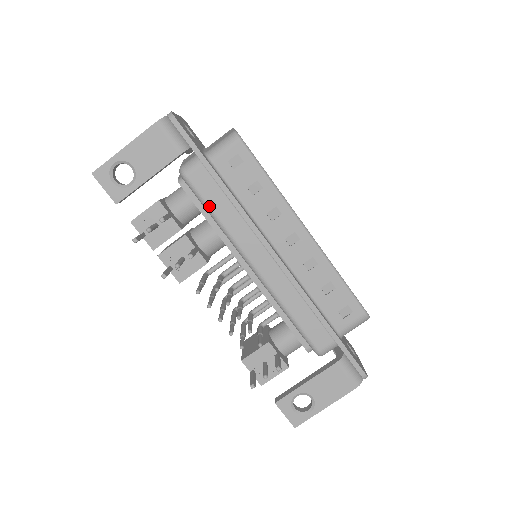
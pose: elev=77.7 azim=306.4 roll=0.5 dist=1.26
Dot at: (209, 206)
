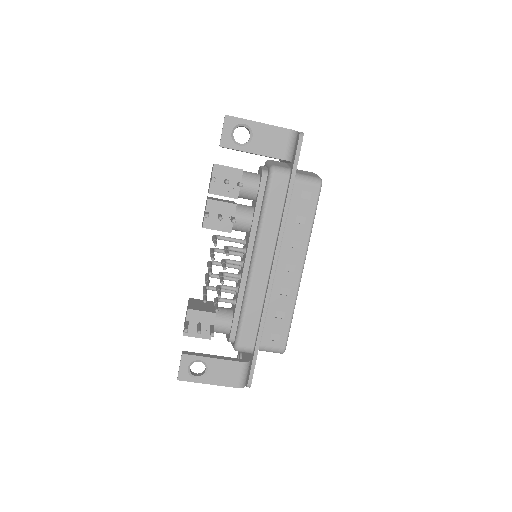
Dot at: (268, 203)
